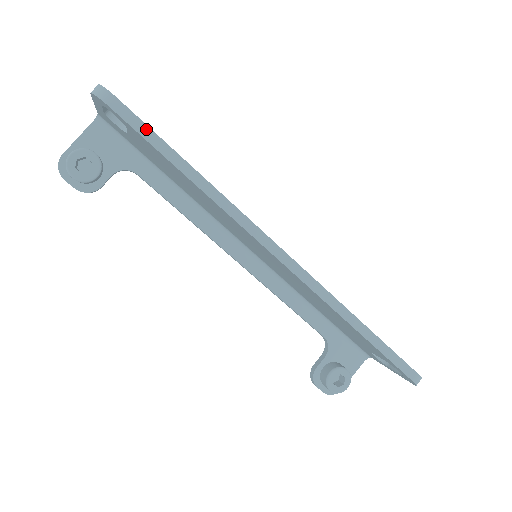
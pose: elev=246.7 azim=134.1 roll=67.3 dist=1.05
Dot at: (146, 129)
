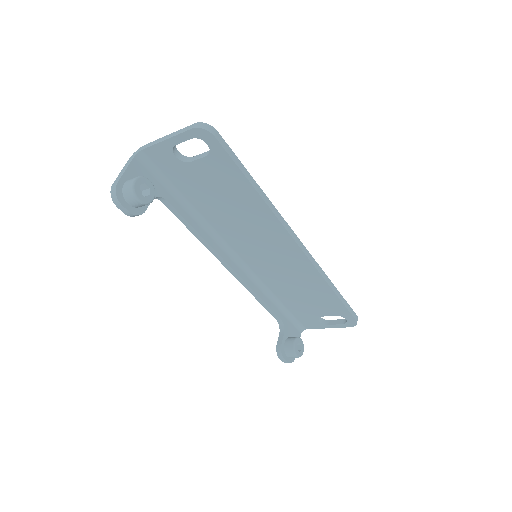
Dot at: (233, 155)
